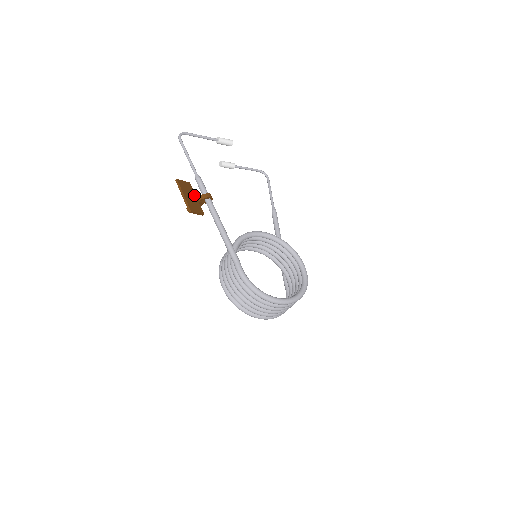
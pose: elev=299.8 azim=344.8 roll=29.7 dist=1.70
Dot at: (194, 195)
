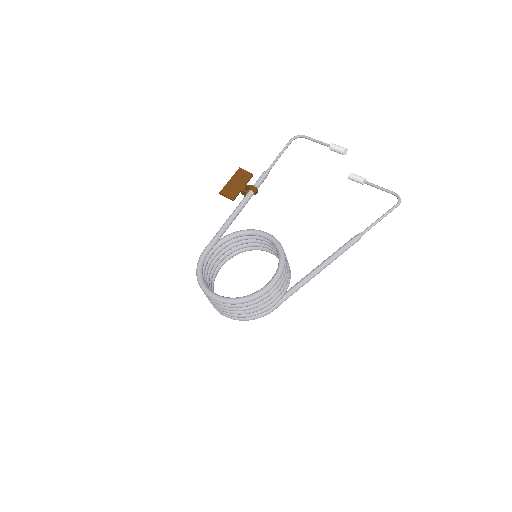
Dot at: (243, 184)
